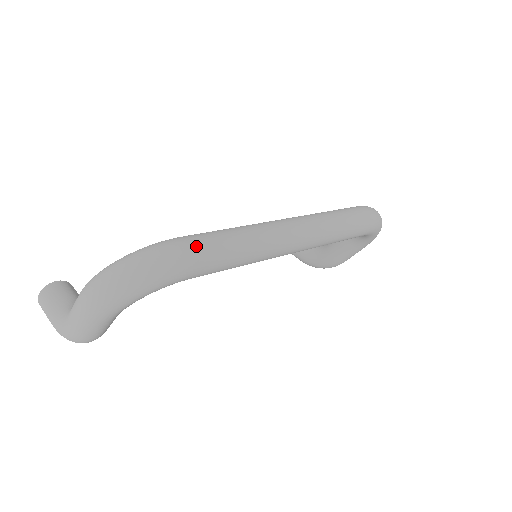
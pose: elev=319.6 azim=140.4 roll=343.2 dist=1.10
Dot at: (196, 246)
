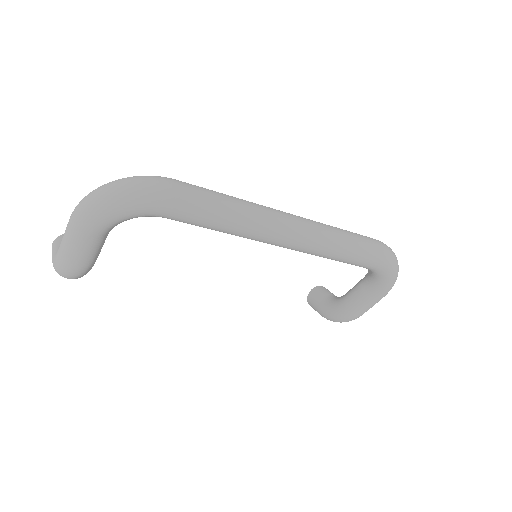
Dot at: (182, 185)
